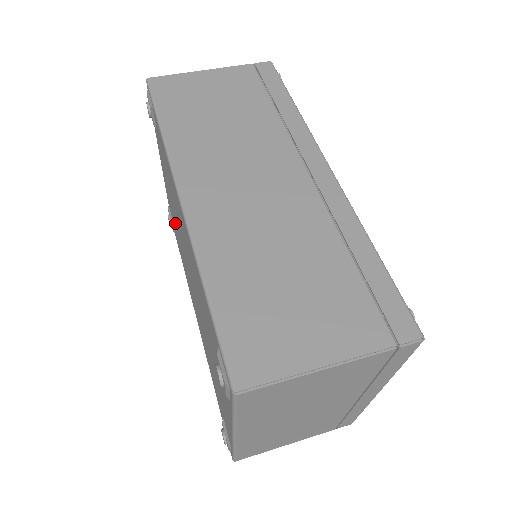
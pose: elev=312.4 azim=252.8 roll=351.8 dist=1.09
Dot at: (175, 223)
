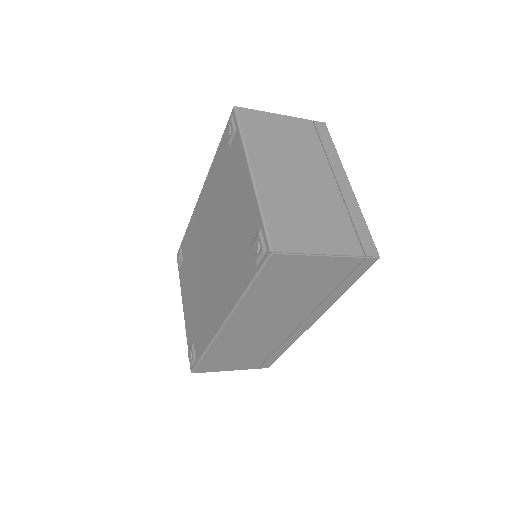
Dot at: (196, 303)
